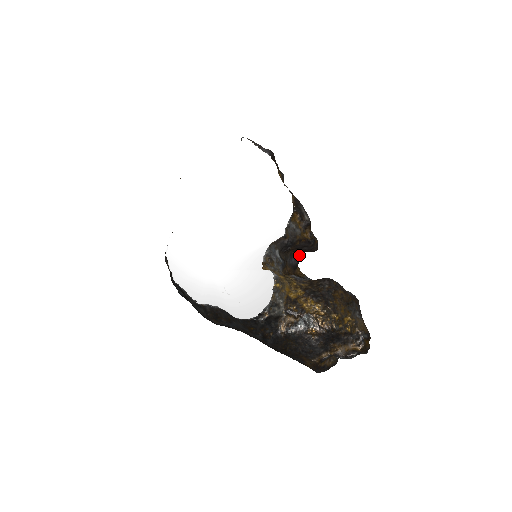
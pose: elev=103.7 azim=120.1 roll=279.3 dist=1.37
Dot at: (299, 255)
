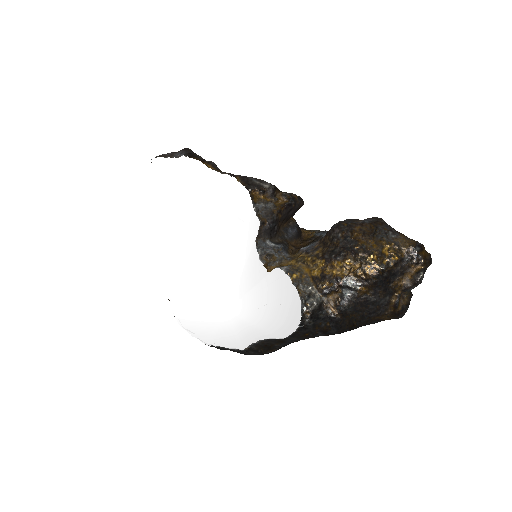
Dot at: (293, 219)
